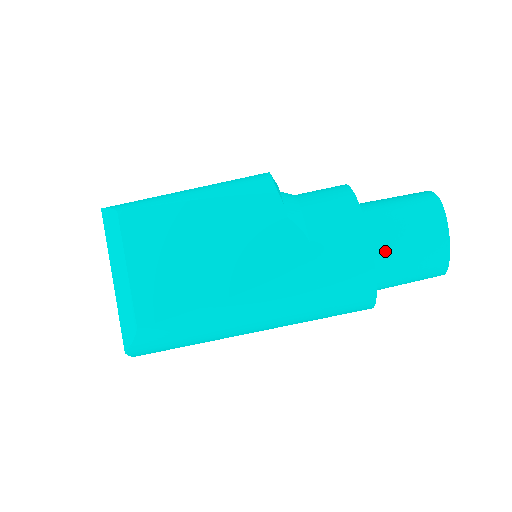
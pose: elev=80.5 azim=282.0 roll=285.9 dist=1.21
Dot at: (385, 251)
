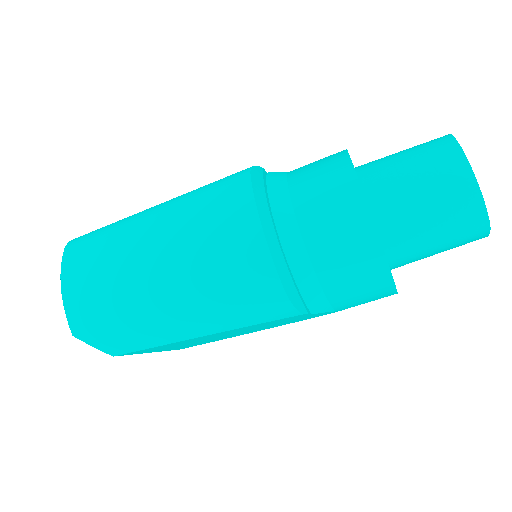
Dot at: occluded
